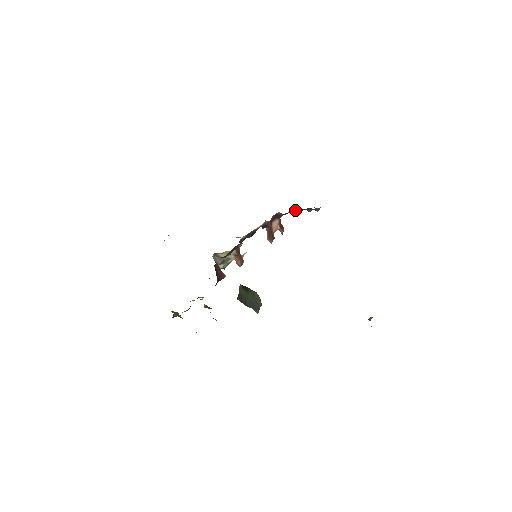
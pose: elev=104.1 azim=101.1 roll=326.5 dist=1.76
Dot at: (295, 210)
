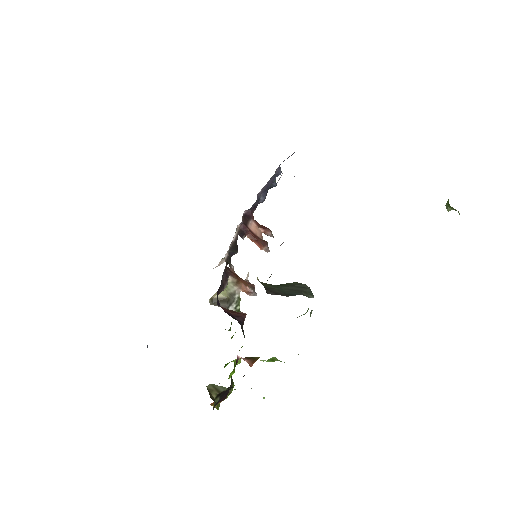
Dot at: (259, 196)
